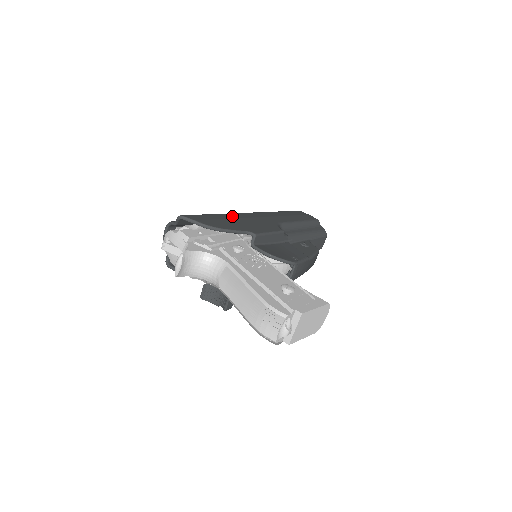
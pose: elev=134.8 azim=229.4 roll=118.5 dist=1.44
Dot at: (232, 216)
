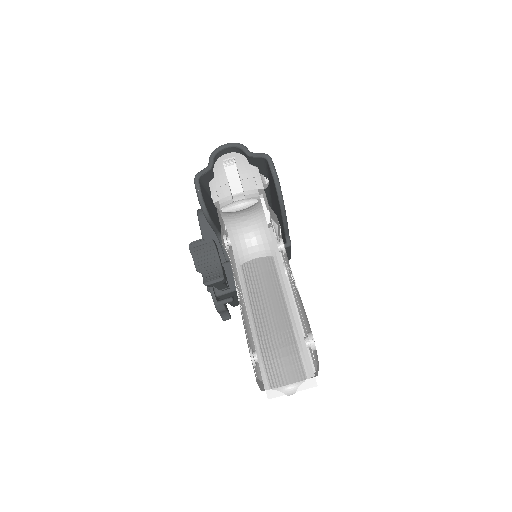
Dot at: occluded
